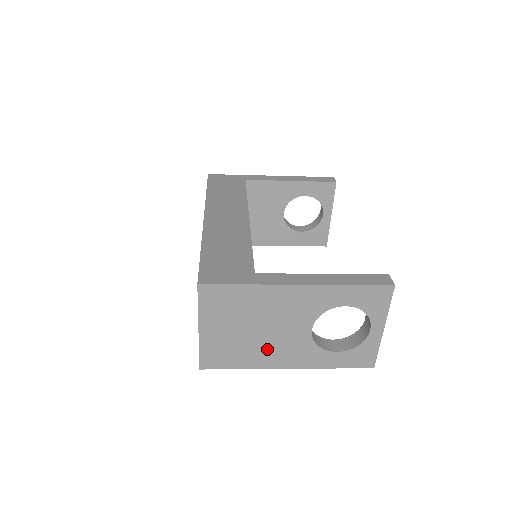
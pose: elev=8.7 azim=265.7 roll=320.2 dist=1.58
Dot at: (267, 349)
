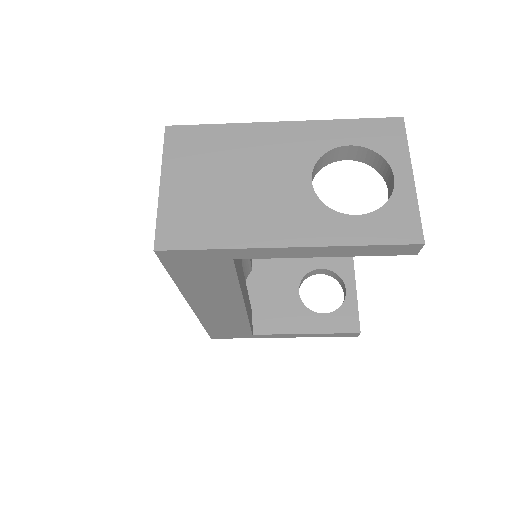
Dot at: (252, 213)
